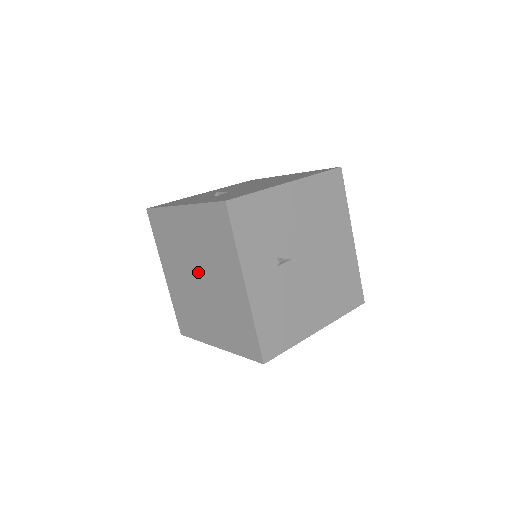
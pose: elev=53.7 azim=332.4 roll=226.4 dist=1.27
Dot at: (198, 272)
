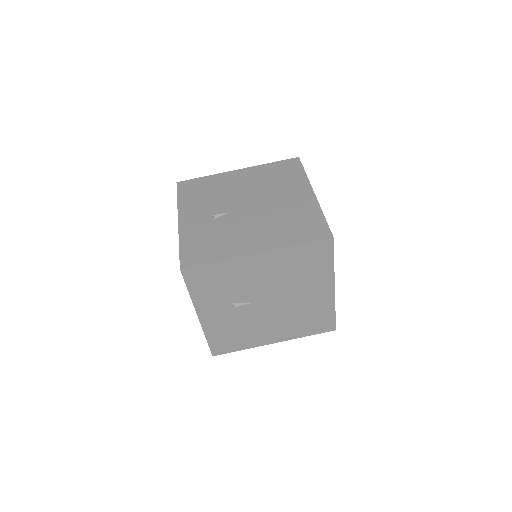
Dot at: occluded
